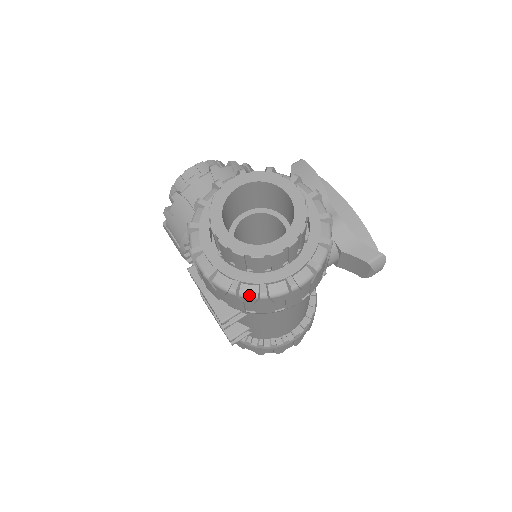
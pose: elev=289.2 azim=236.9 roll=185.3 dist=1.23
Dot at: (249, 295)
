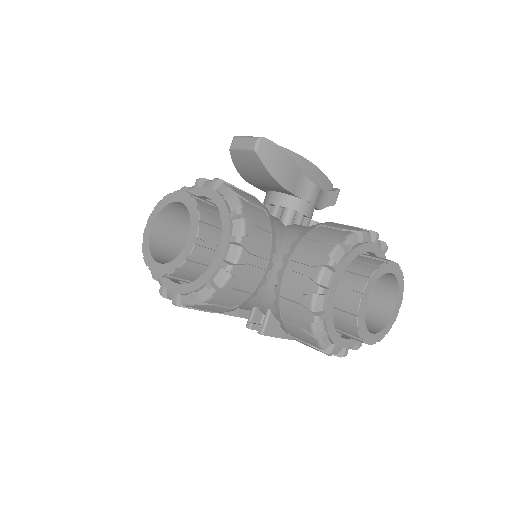
Dot at: occluded
